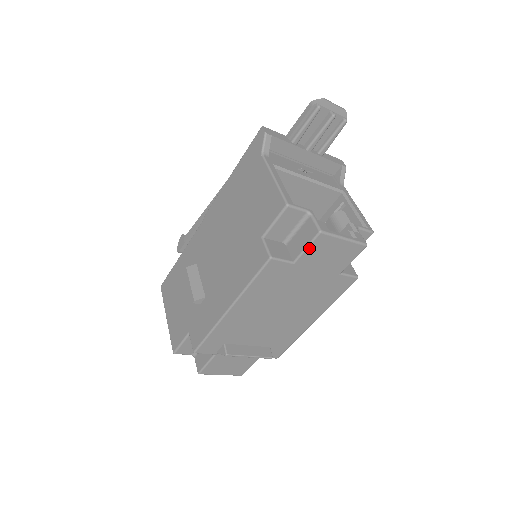
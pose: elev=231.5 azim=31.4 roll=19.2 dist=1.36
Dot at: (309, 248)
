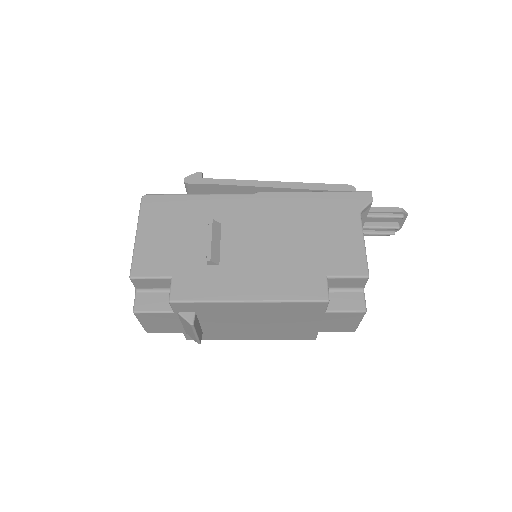
Dot at: (346, 313)
